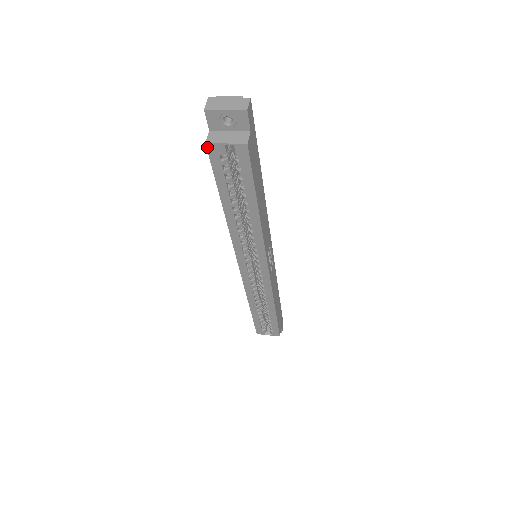
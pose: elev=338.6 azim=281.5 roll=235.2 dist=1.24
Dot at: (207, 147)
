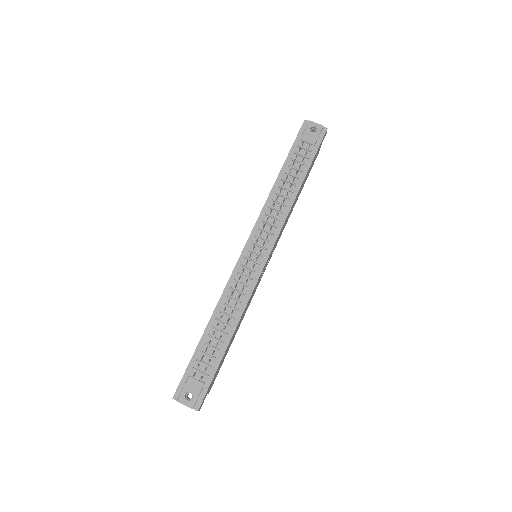
Dot at: occluded
